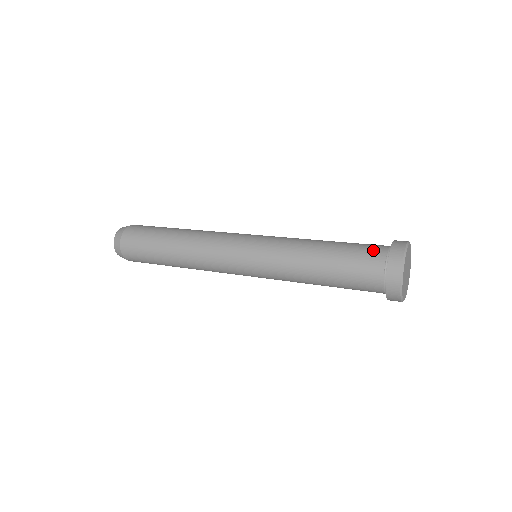
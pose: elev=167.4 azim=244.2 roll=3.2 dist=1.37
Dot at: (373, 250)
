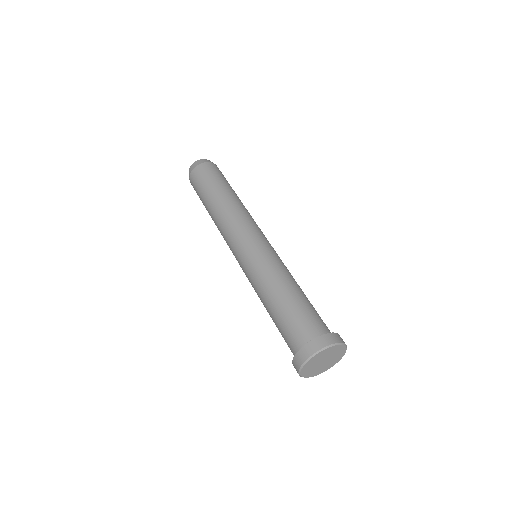
Dot at: (289, 345)
